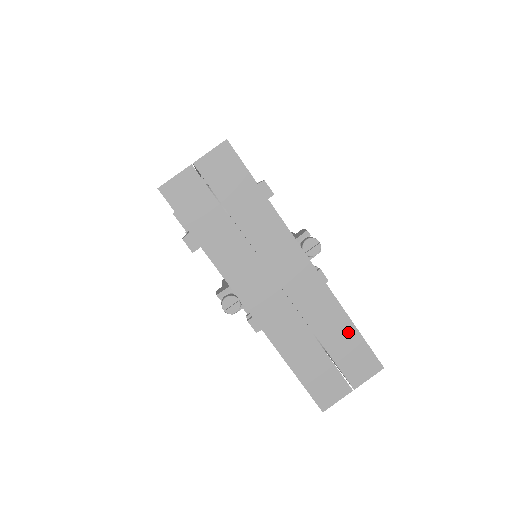
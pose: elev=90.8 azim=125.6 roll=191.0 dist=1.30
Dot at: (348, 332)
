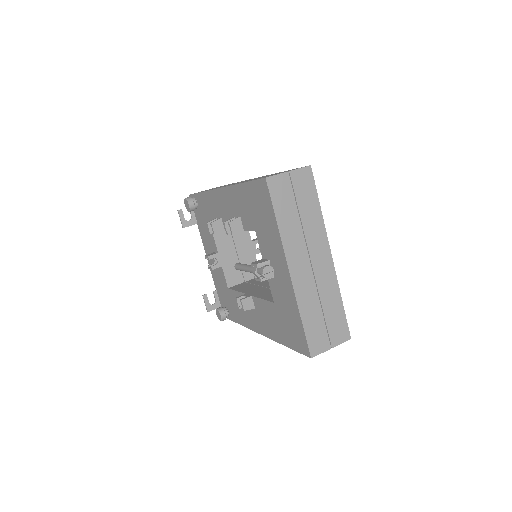
Dot at: (339, 308)
